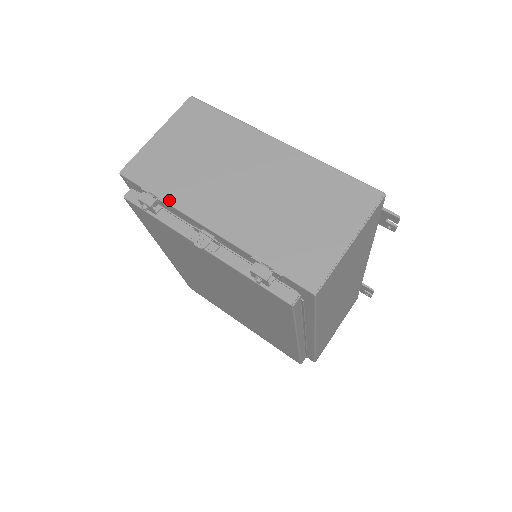
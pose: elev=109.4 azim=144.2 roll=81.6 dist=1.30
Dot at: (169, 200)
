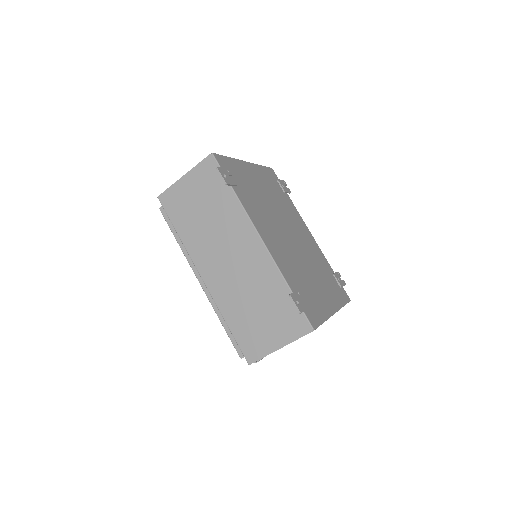
Dot at: occluded
